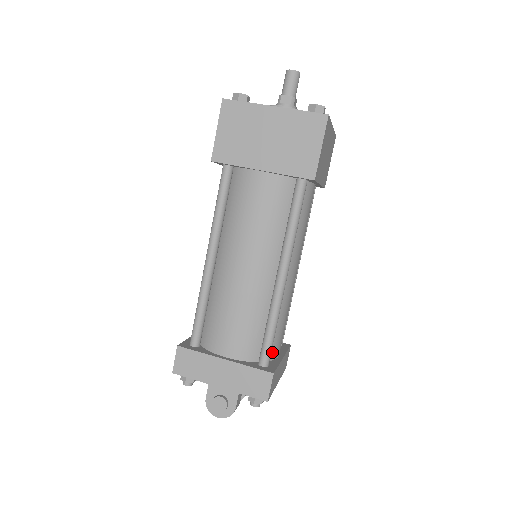
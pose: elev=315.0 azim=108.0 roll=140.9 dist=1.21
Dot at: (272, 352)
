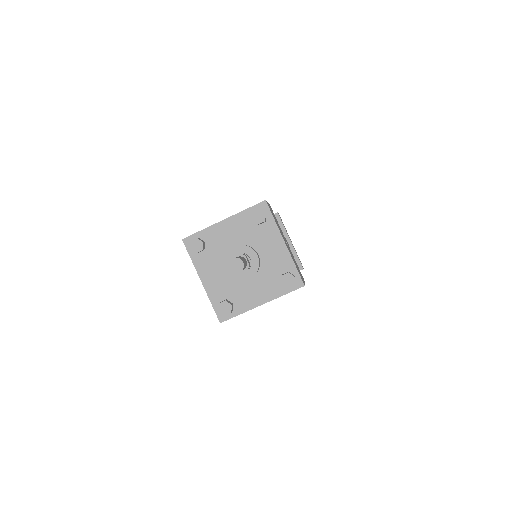
Dot at: occluded
